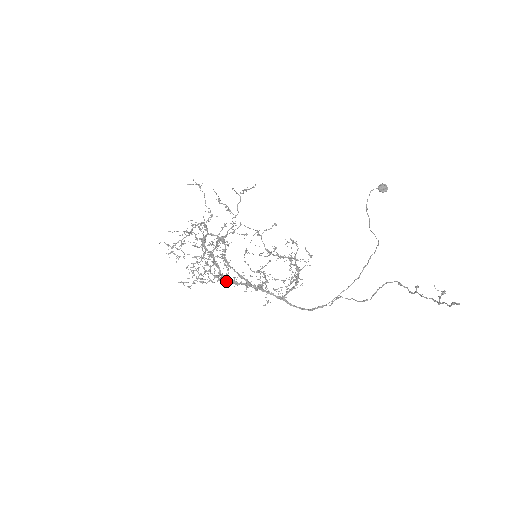
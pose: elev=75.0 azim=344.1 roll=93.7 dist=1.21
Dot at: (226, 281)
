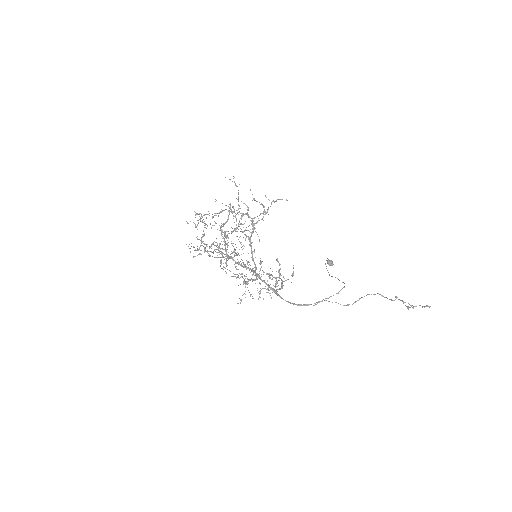
Dot at: occluded
